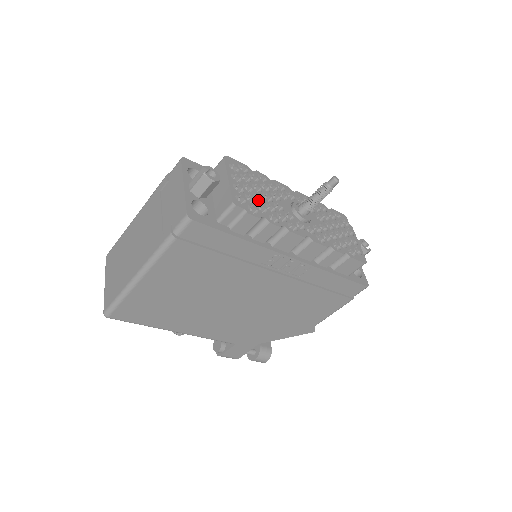
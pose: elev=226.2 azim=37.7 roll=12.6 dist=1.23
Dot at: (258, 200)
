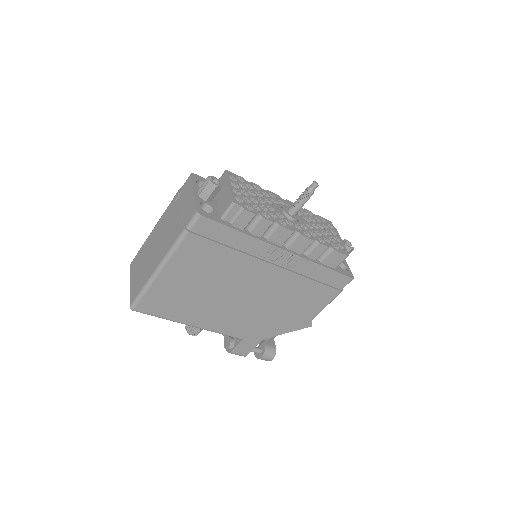
Dot at: (253, 202)
